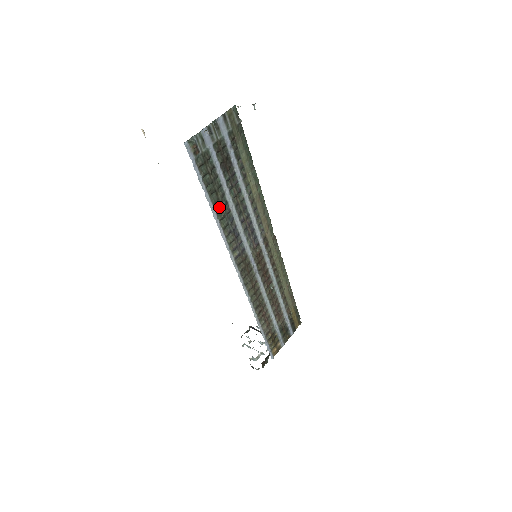
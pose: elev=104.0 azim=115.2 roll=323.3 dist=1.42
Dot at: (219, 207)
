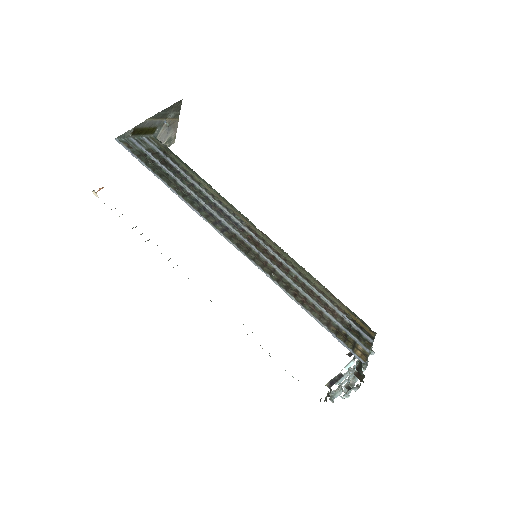
Dot at: (175, 188)
